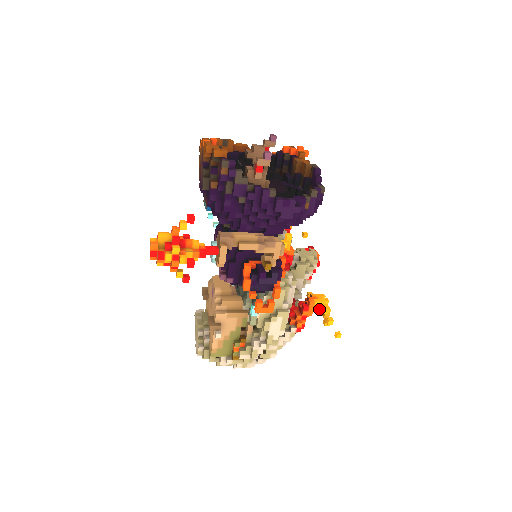
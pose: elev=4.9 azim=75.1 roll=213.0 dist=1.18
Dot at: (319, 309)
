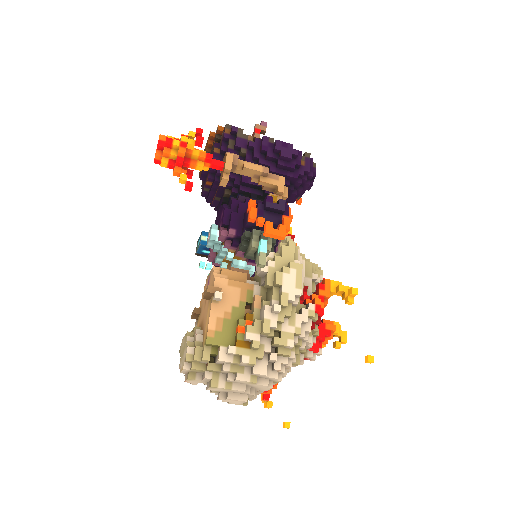
Dot at: (337, 288)
